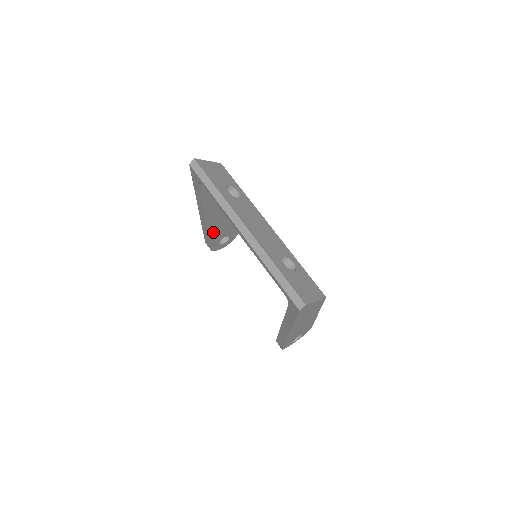
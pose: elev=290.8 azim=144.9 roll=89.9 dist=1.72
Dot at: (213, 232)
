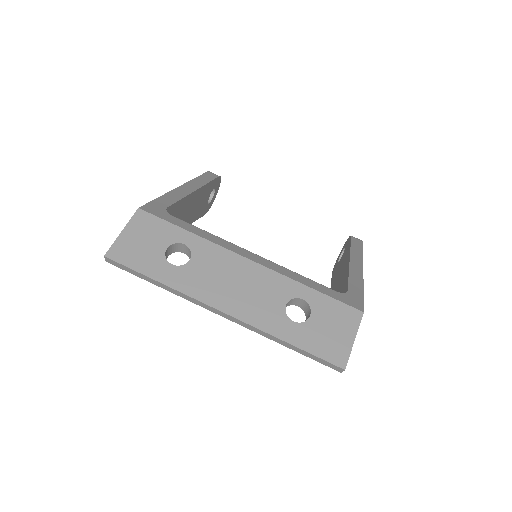
Dot at: (193, 216)
